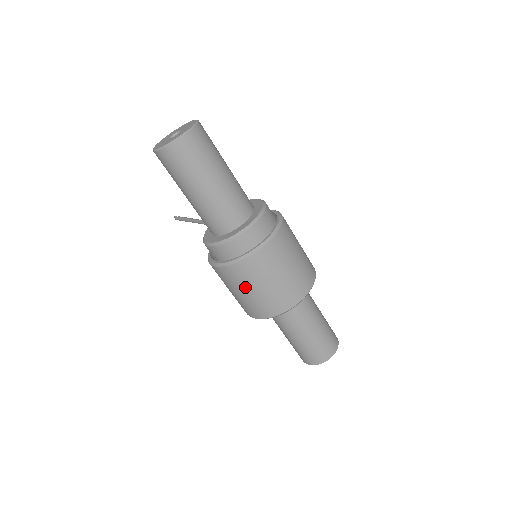
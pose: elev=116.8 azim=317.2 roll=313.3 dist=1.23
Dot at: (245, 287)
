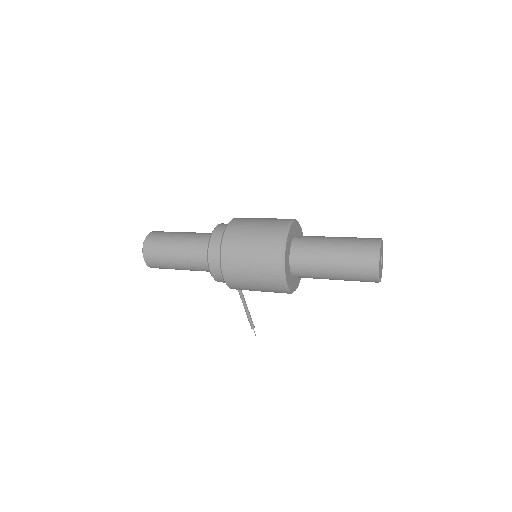
Dot at: (244, 263)
